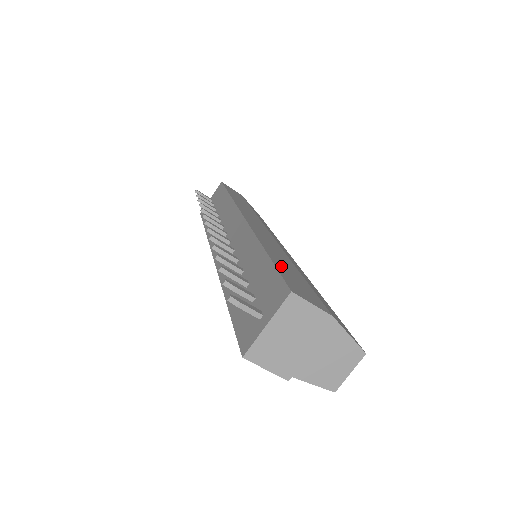
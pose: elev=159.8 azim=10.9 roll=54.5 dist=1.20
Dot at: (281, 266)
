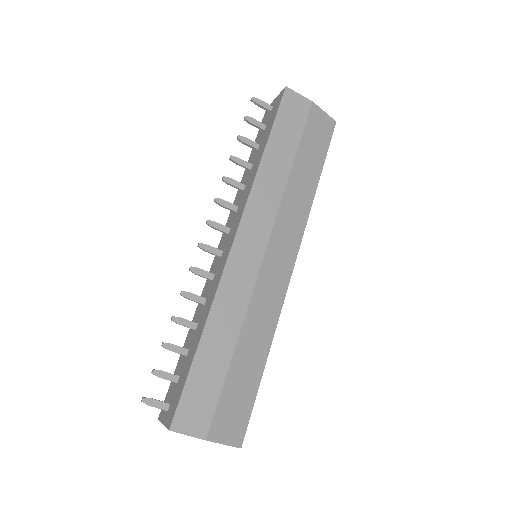
Dot at: (199, 370)
